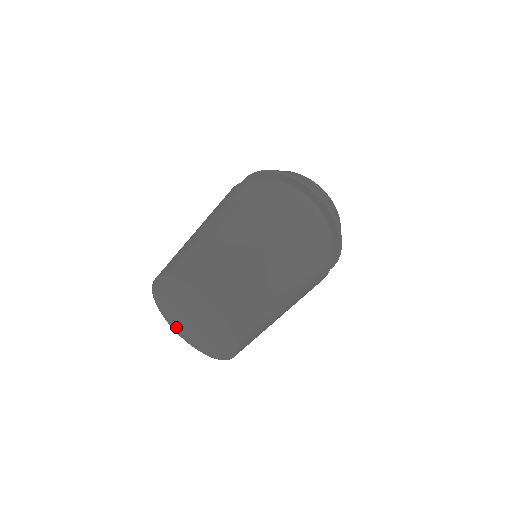
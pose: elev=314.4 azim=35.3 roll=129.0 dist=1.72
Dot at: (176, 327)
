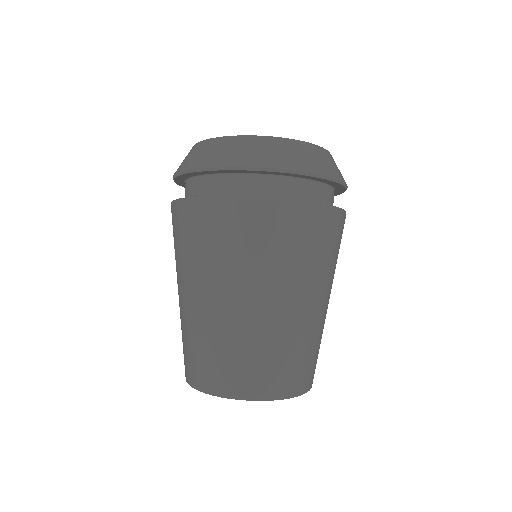
Dot at: occluded
